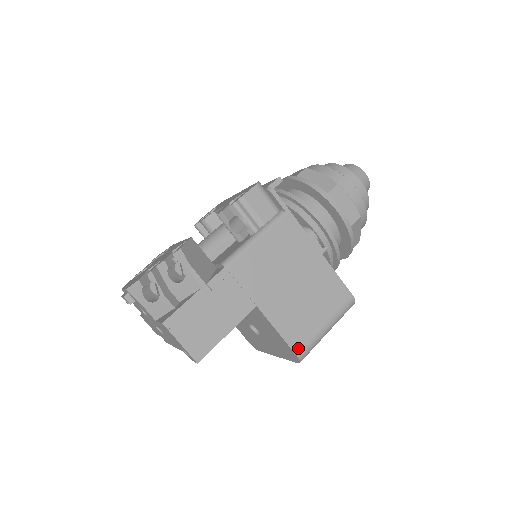
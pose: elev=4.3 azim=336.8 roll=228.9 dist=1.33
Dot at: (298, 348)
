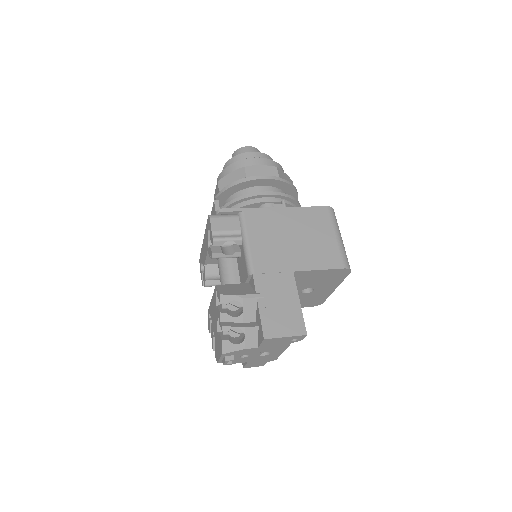
Dot at: (340, 264)
